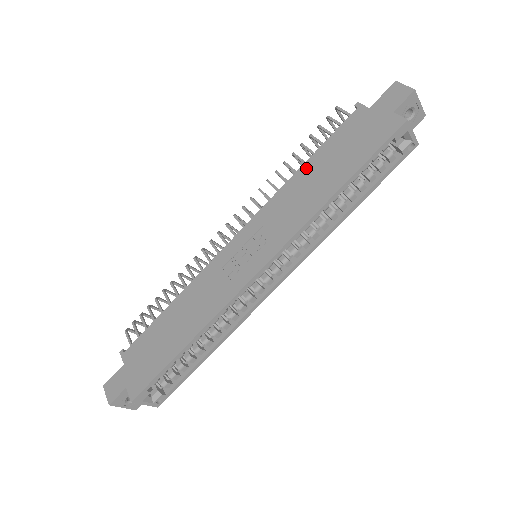
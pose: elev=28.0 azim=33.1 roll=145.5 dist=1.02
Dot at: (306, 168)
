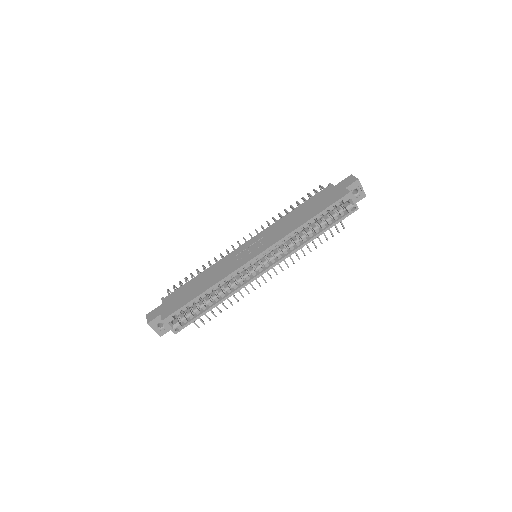
Dot at: (294, 211)
